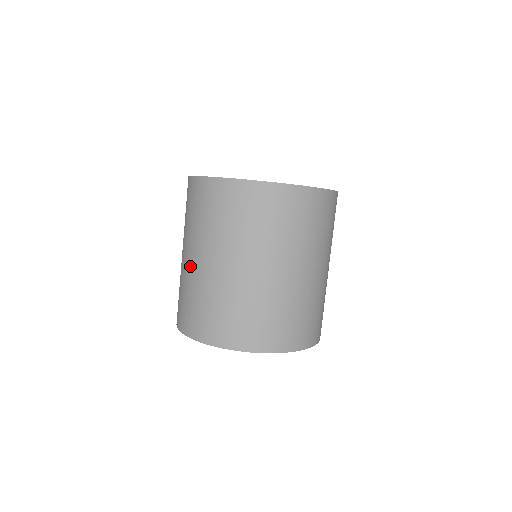
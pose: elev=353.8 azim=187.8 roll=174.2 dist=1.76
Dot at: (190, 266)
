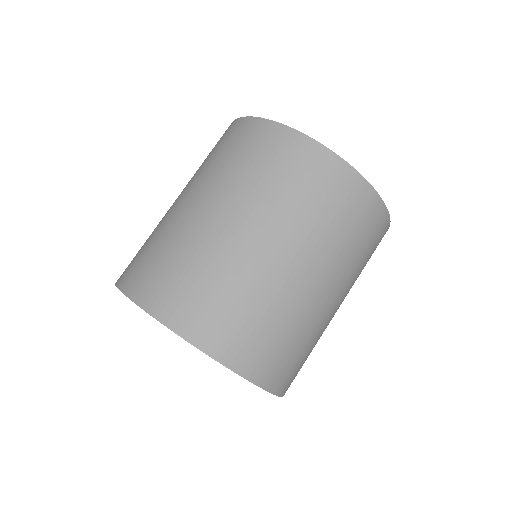
Dot at: (186, 213)
